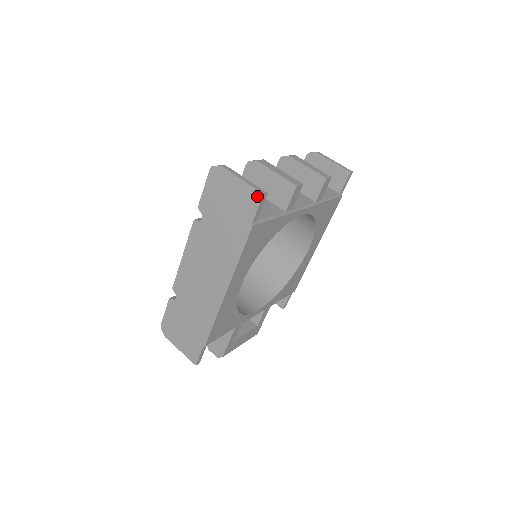
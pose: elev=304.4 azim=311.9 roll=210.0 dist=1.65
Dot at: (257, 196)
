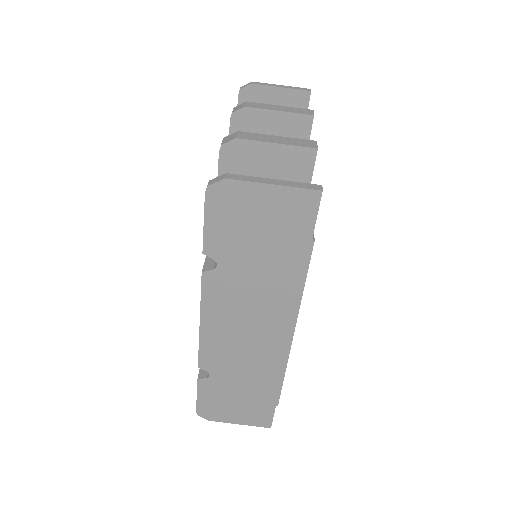
Dot at: (311, 198)
